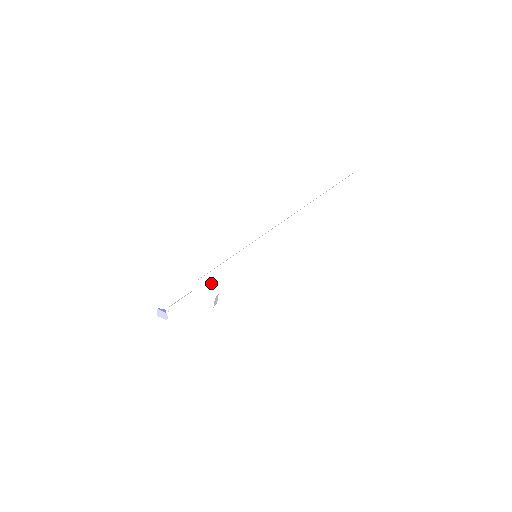
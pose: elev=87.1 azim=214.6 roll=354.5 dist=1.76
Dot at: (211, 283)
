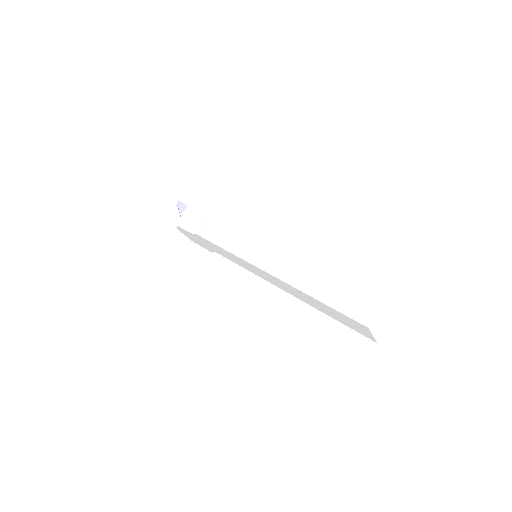
Dot at: (209, 244)
